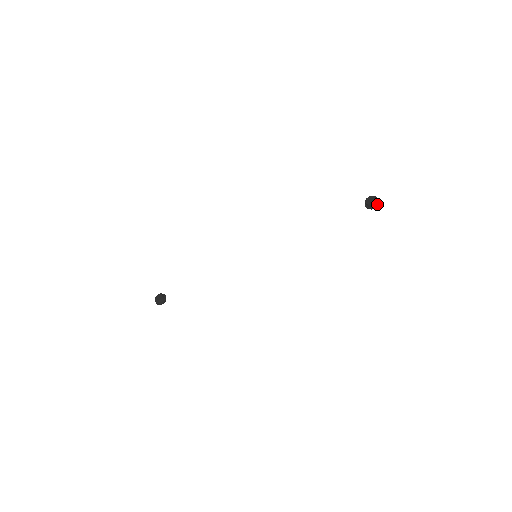
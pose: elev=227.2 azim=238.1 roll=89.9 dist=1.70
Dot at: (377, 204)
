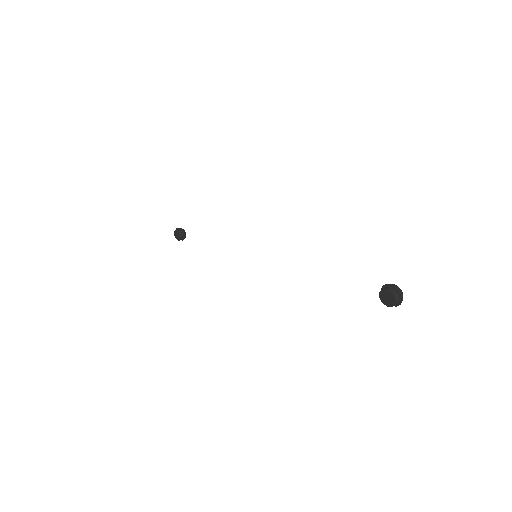
Dot at: occluded
